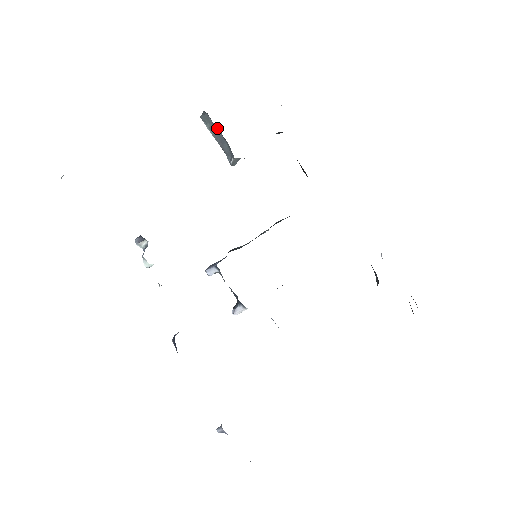
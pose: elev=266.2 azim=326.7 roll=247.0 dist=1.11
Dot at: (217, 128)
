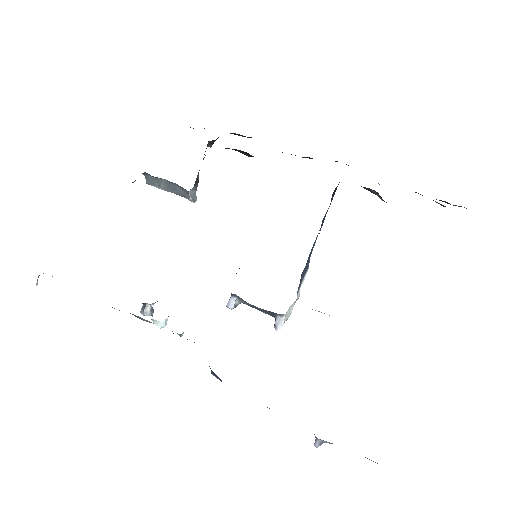
Dot at: (162, 180)
